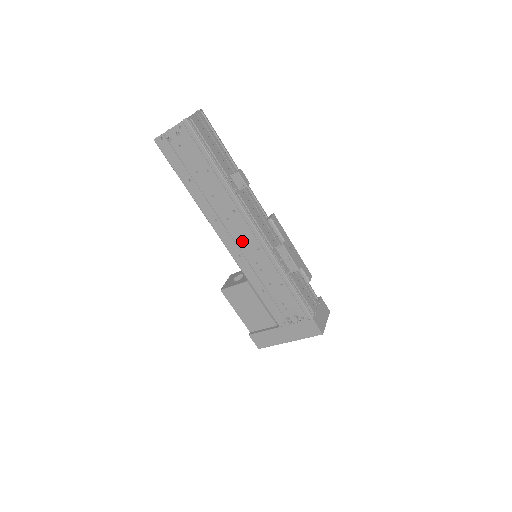
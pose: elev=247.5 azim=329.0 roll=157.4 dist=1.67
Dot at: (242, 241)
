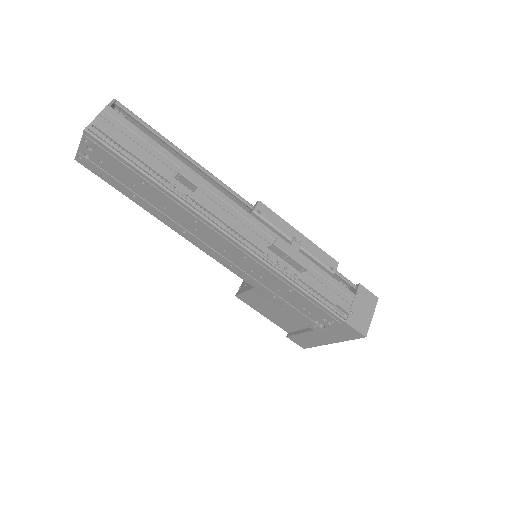
Dot at: (224, 249)
